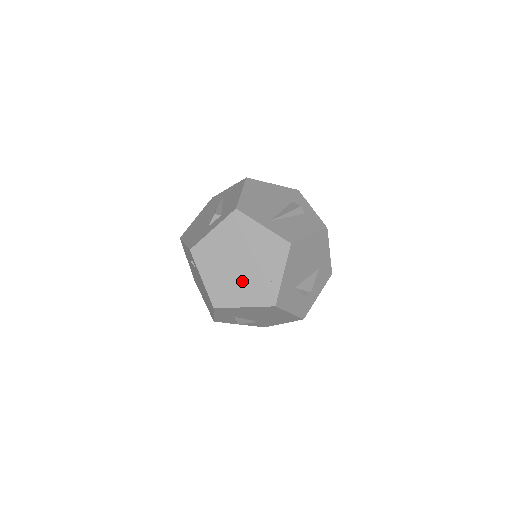
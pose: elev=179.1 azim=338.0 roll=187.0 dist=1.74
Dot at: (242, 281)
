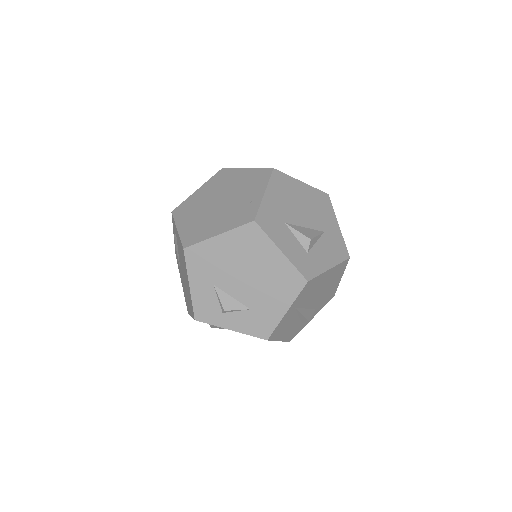
Dot at: (219, 214)
